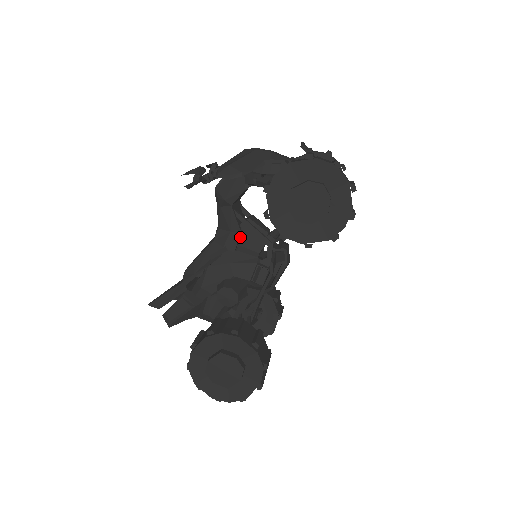
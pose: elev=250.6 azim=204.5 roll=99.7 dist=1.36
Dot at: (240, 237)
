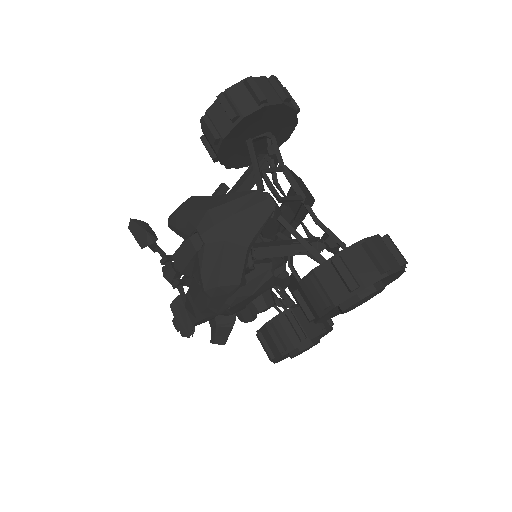
Dot at: occluded
